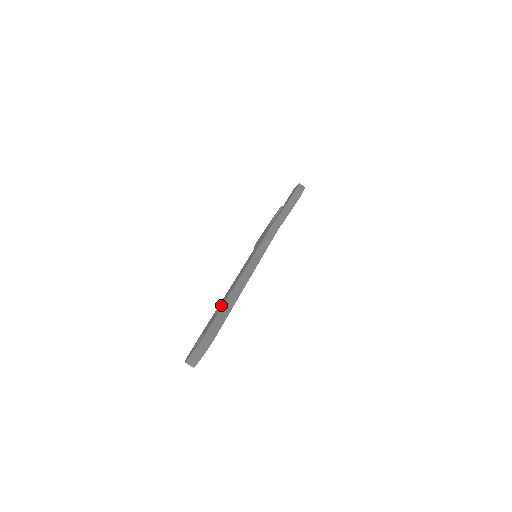
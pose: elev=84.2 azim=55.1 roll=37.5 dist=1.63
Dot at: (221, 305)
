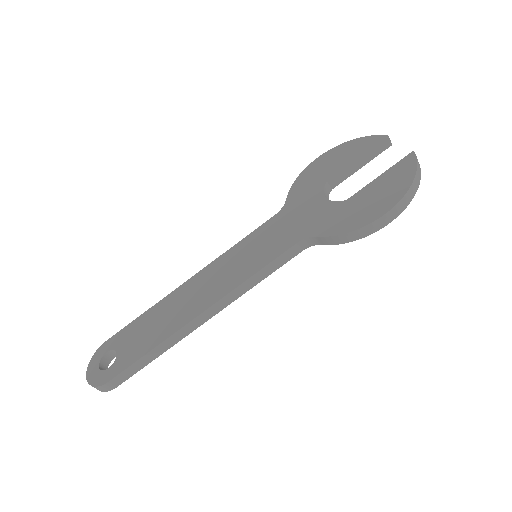
Dot at: (153, 334)
